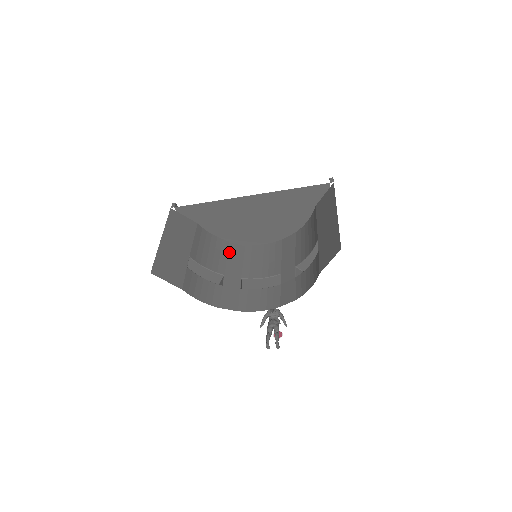
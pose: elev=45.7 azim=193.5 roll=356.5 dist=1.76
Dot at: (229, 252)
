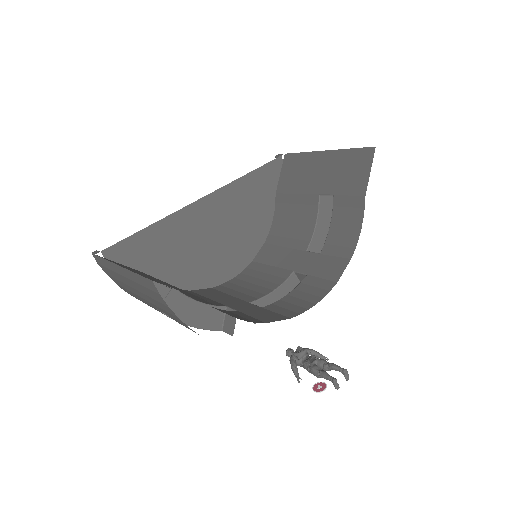
Dot at: (203, 295)
